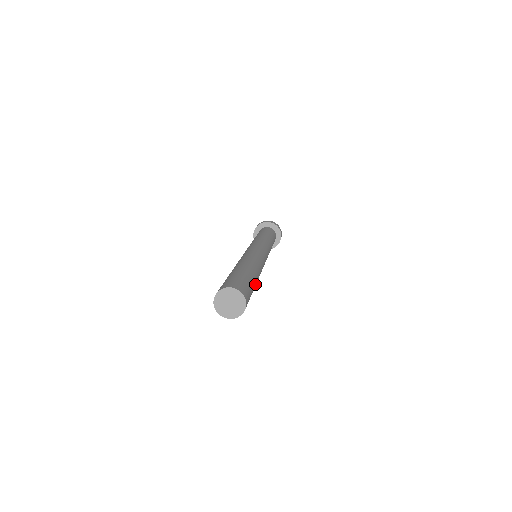
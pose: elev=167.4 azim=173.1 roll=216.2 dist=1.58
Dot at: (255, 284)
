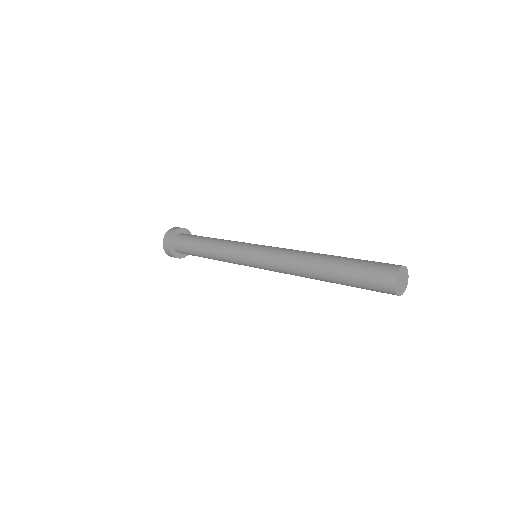
Dot at: occluded
